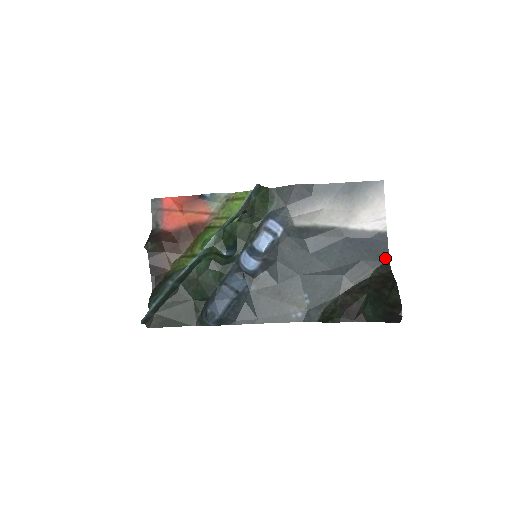
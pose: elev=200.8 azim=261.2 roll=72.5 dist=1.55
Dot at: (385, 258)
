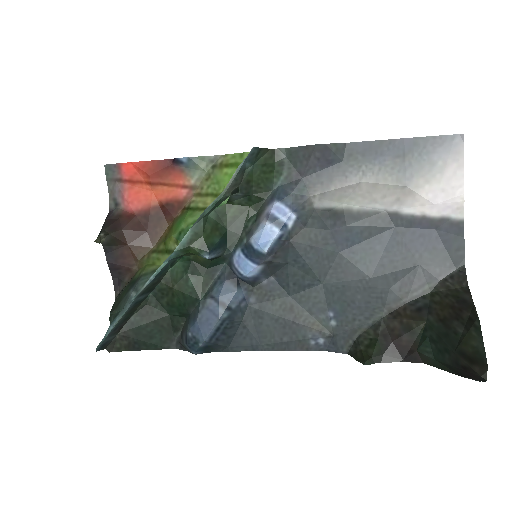
Dot at: (458, 263)
